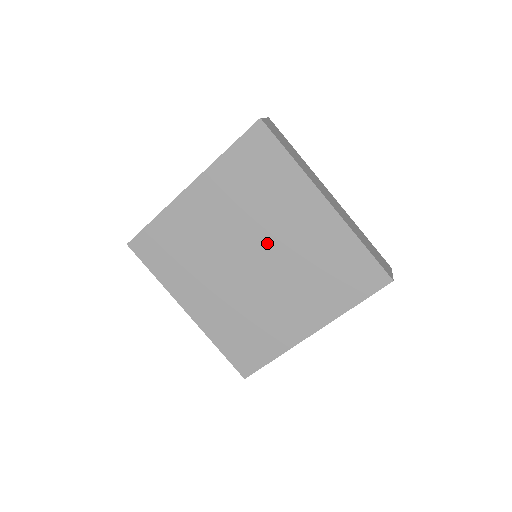
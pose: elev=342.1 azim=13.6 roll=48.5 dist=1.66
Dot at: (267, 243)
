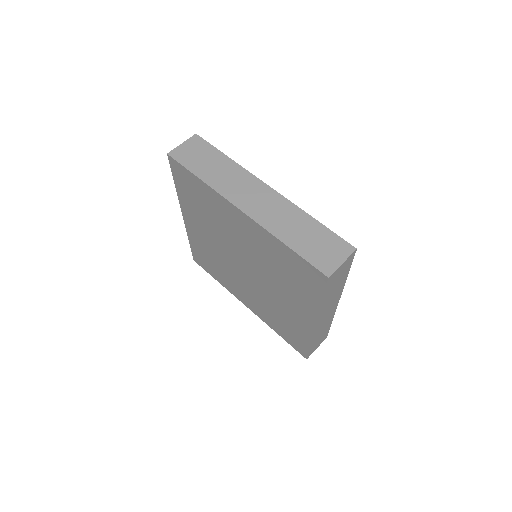
Dot at: (240, 251)
